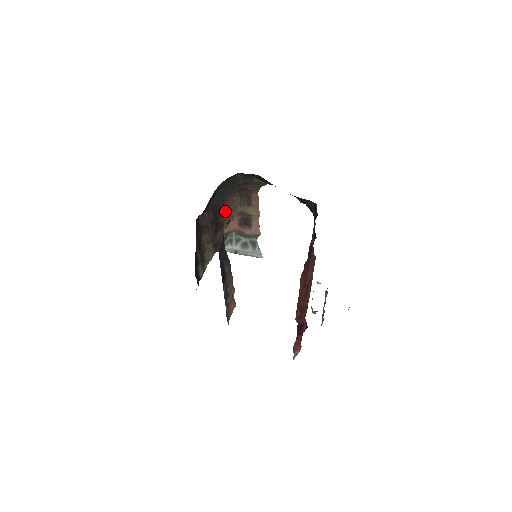
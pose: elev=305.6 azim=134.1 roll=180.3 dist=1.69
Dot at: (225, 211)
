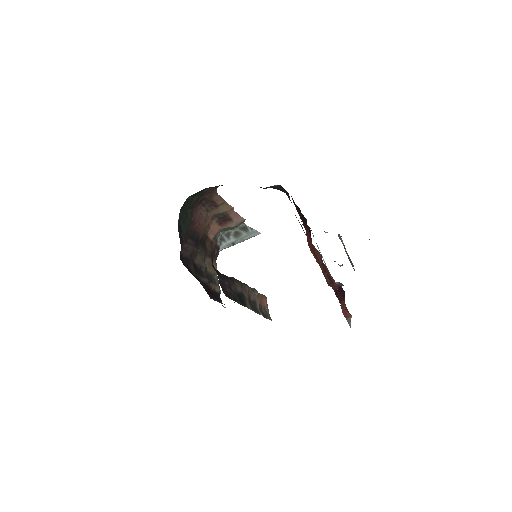
Dot at: (199, 227)
